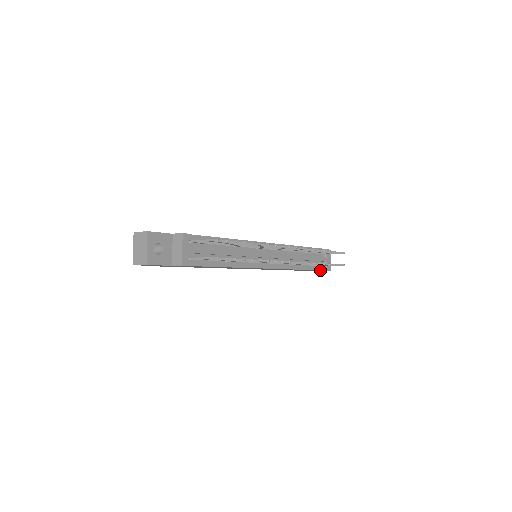
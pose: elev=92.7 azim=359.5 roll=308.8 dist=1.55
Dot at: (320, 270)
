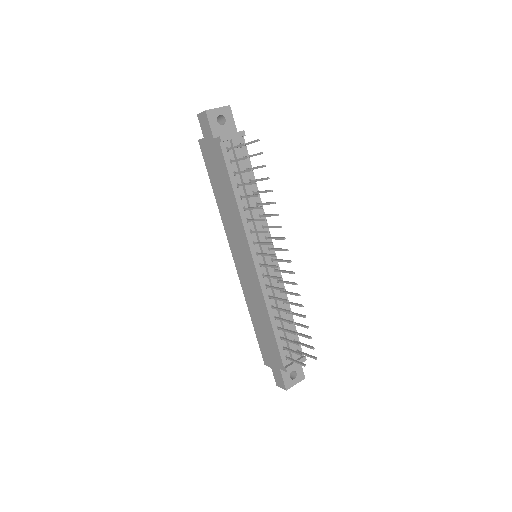
Dot at: (281, 363)
